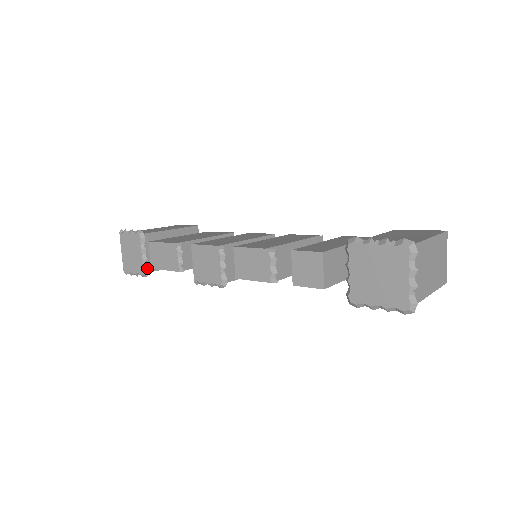
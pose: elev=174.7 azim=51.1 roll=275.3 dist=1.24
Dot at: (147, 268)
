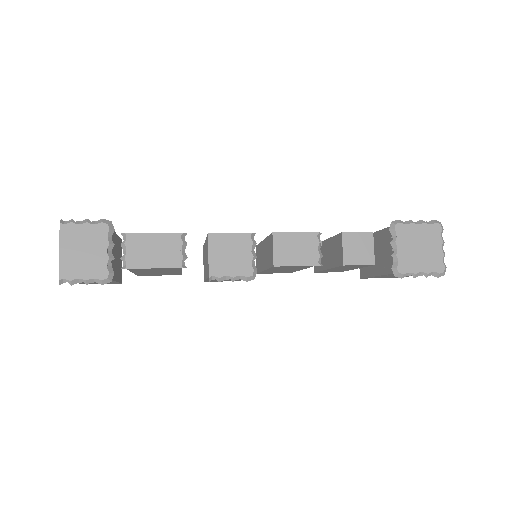
Dot at: occluded
